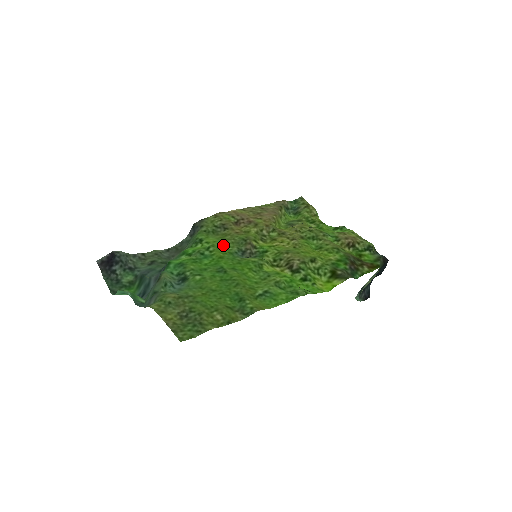
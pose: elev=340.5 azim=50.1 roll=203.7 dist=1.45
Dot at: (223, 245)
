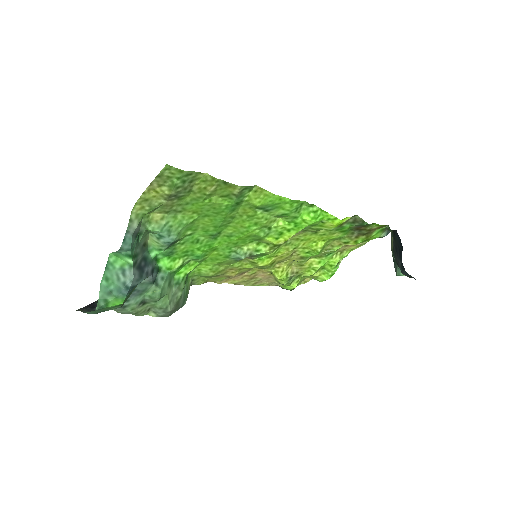
Dot at: (217, 262)
